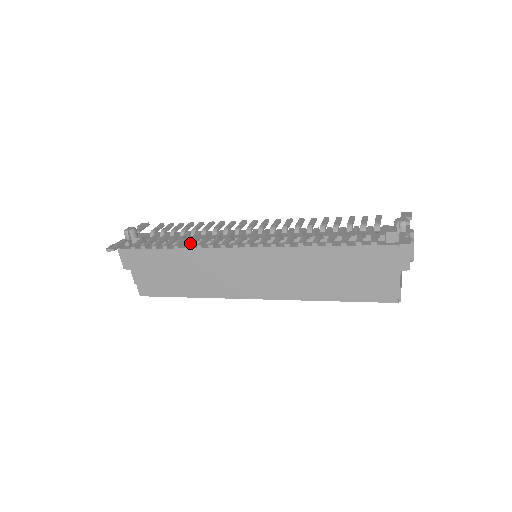
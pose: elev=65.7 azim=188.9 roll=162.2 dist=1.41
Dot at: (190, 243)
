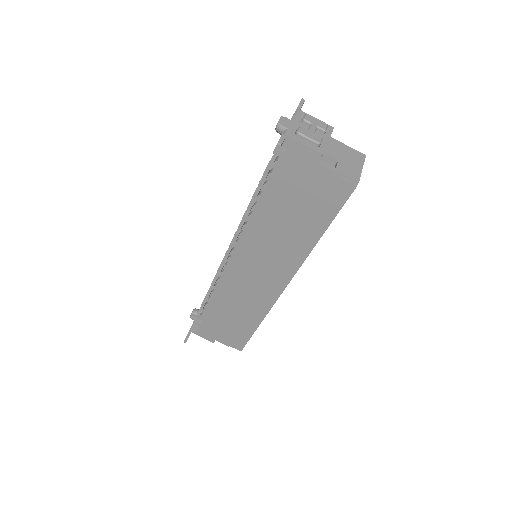
Dot at: occluded
